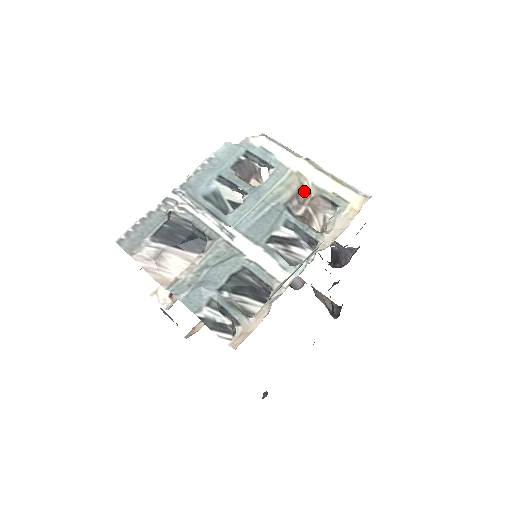
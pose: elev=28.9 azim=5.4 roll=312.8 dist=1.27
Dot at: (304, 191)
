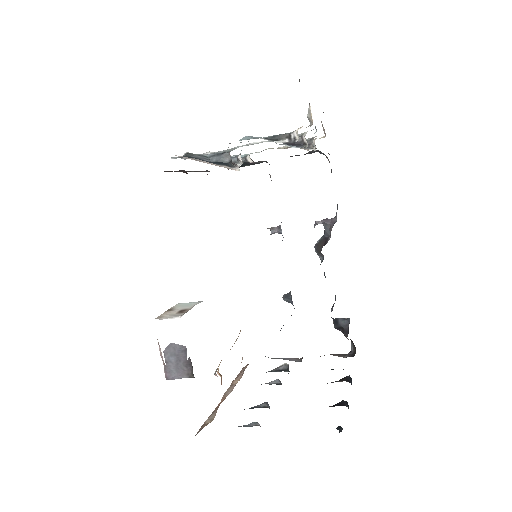
Dot at: occluded
